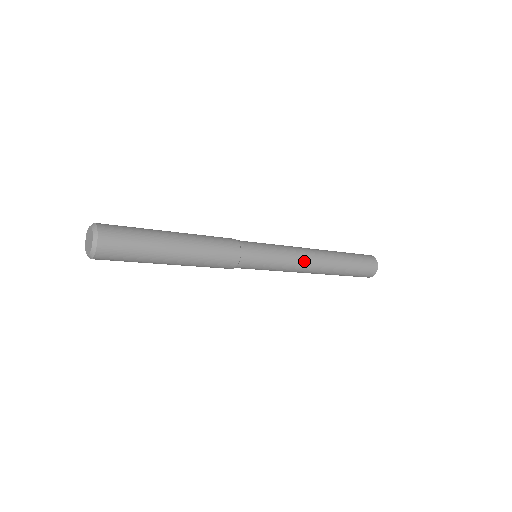
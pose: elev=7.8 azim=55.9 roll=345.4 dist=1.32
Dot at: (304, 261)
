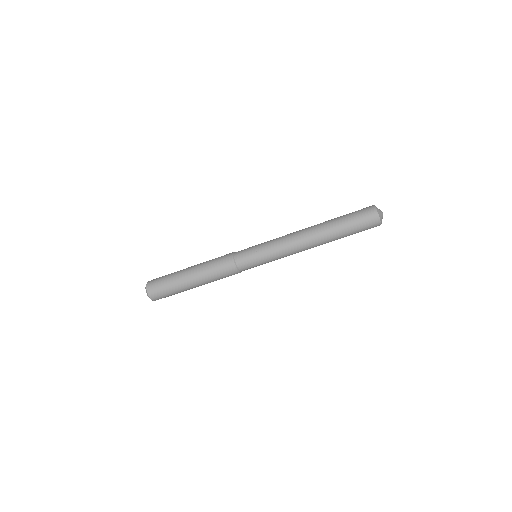
Dot at: (289, 236)
